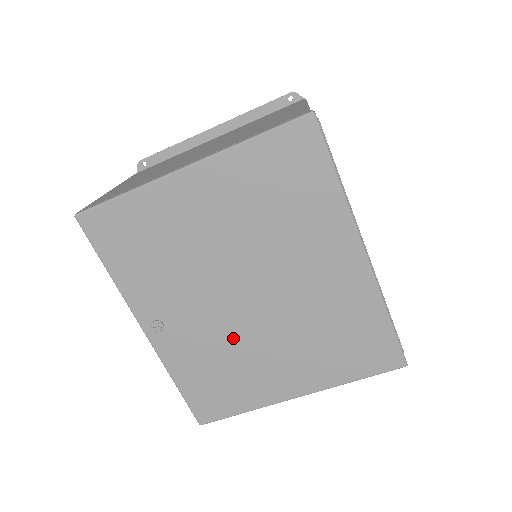
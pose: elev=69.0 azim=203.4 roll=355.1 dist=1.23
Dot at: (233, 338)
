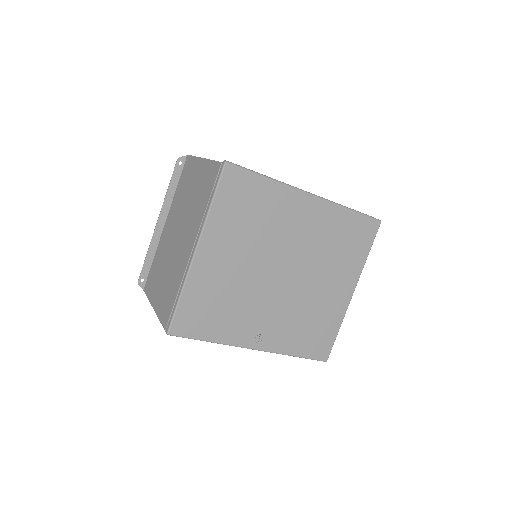
Dot at: (297, 302)
